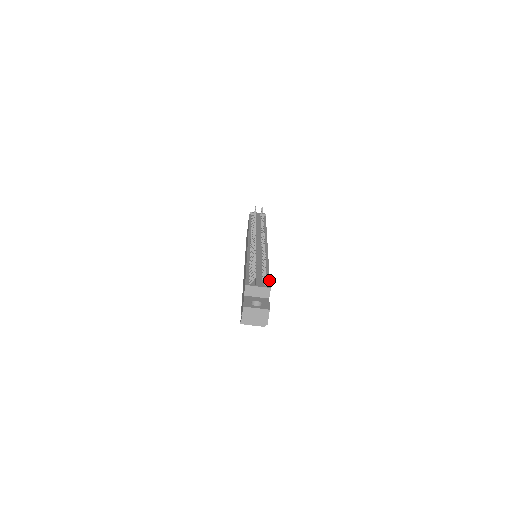
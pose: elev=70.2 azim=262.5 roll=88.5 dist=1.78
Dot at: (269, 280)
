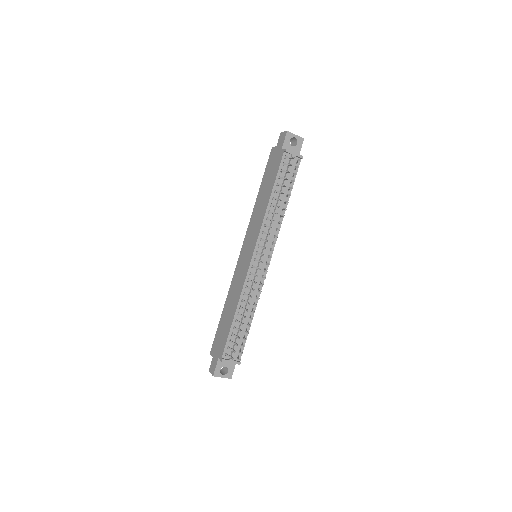
Dot at: occluded
